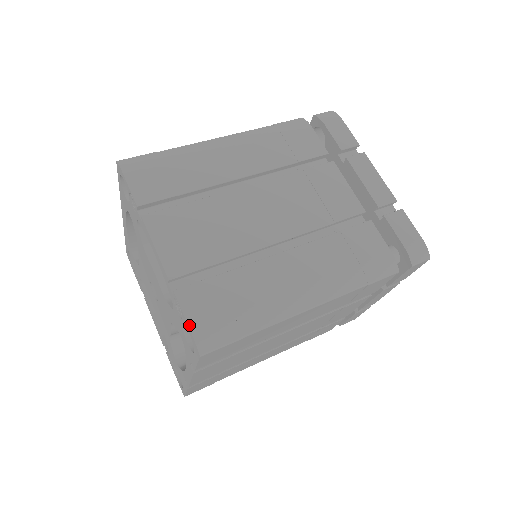
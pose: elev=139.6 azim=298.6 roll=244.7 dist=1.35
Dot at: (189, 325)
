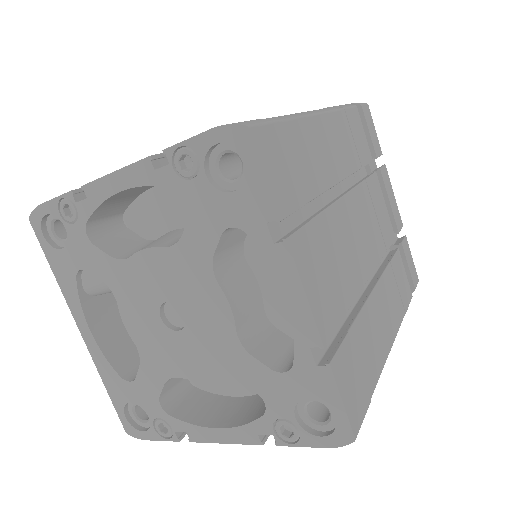
Dot at: (206, 131)
